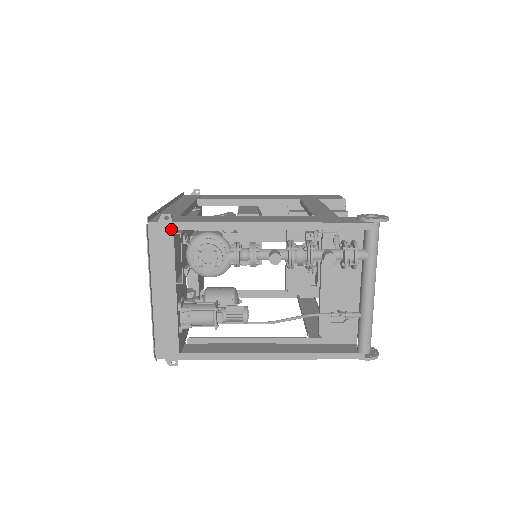
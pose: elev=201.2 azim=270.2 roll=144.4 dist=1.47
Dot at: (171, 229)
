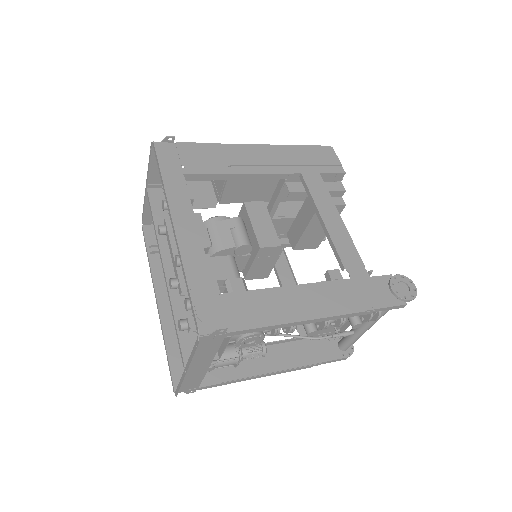
Dot at: (223, 336)
